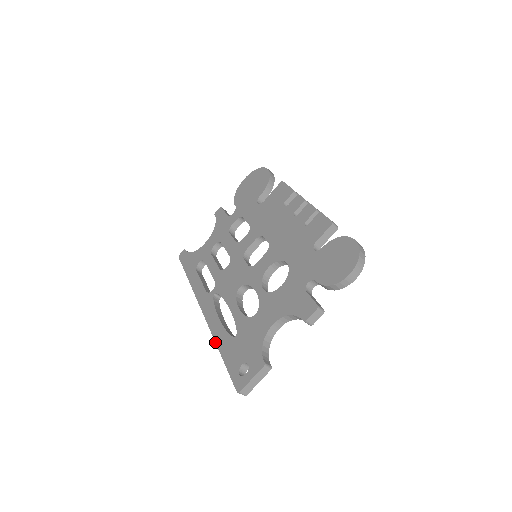
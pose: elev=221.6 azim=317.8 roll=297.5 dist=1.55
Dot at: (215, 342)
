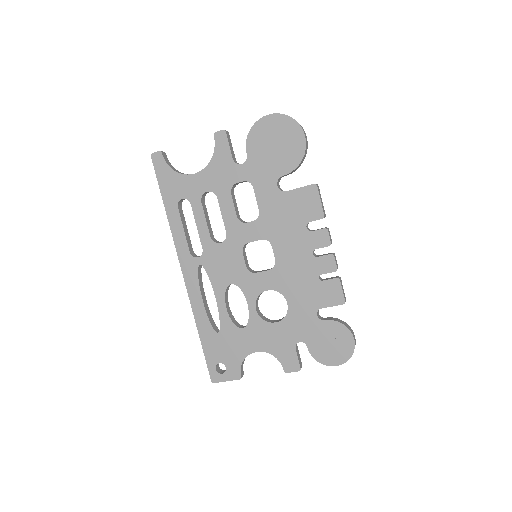
Dot at: (195, 321)
